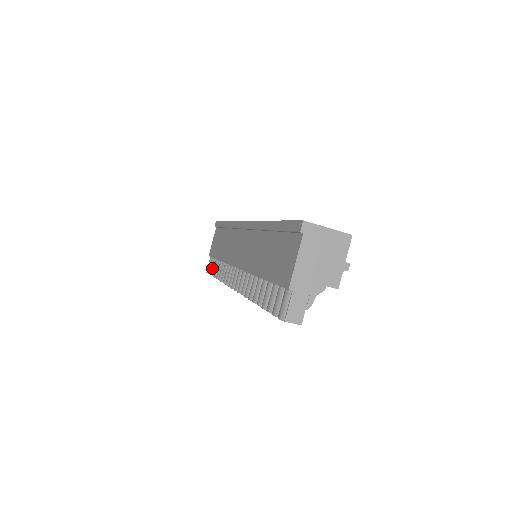
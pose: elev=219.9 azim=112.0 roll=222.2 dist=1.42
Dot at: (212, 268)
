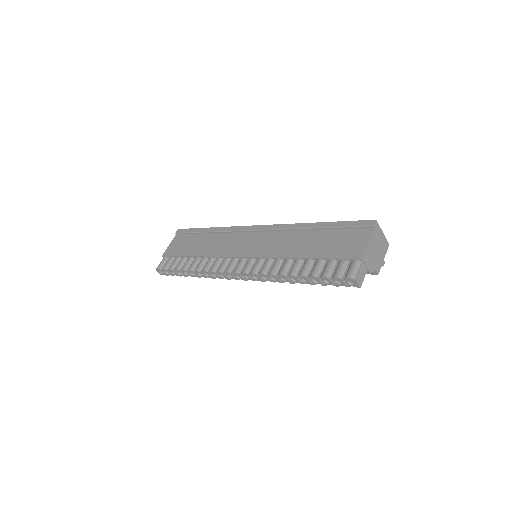
Dot at: (174, 264)
